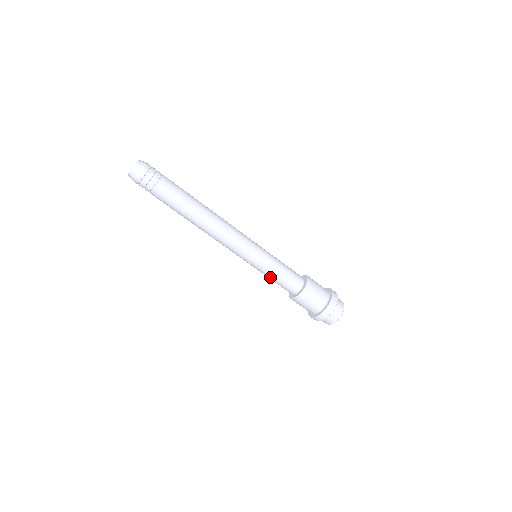
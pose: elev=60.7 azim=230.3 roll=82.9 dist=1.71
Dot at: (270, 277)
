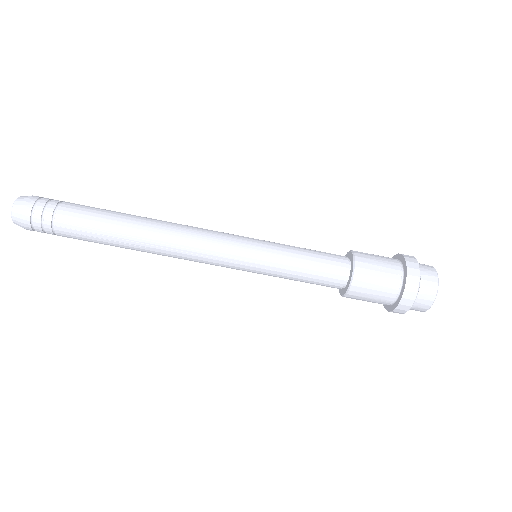
Dot at: (290, 279)
